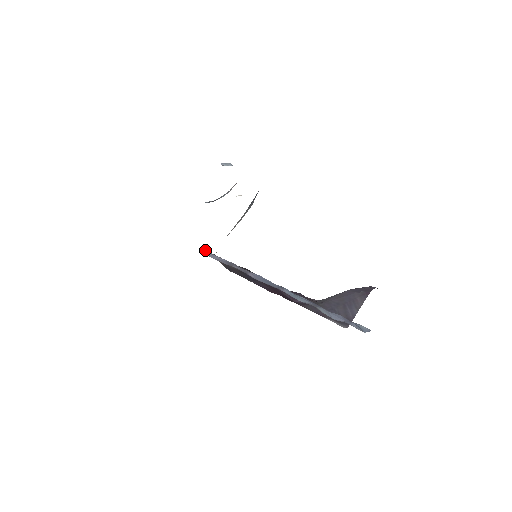
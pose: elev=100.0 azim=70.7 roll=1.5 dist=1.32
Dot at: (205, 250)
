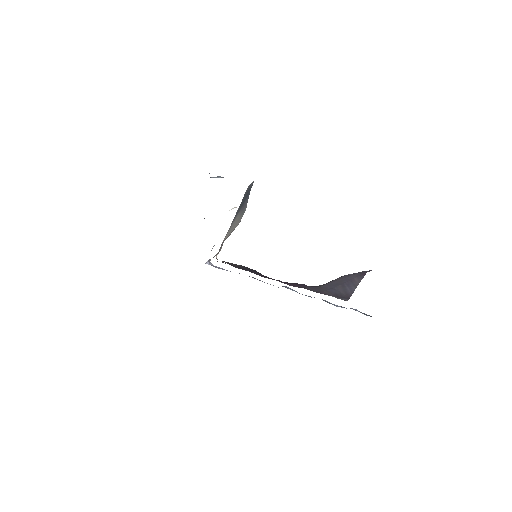
Dot at: (208, 261)
